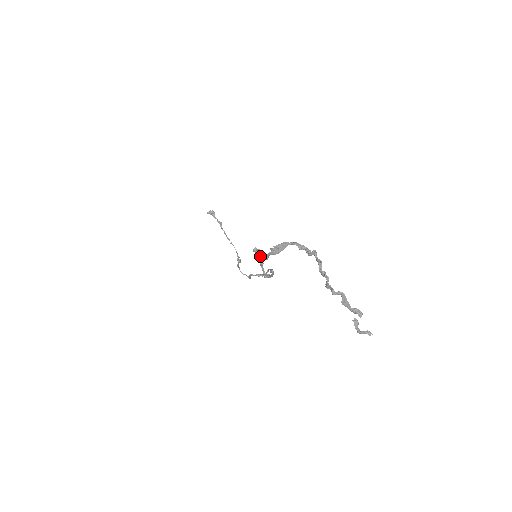
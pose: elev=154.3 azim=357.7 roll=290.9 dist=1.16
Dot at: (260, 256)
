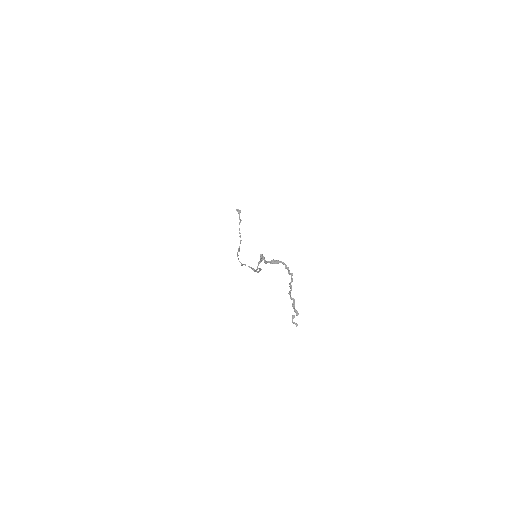
Dot at: (261, 259)
